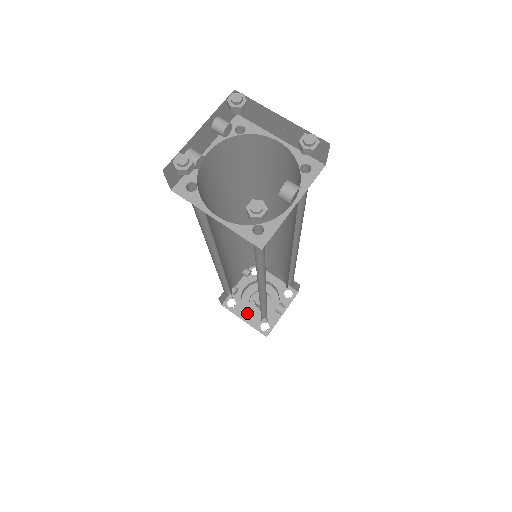
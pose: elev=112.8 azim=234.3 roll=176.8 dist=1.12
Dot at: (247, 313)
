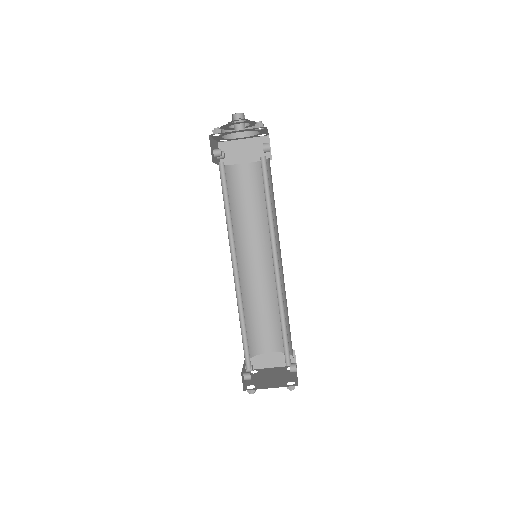
Dot at: (241, 138)
